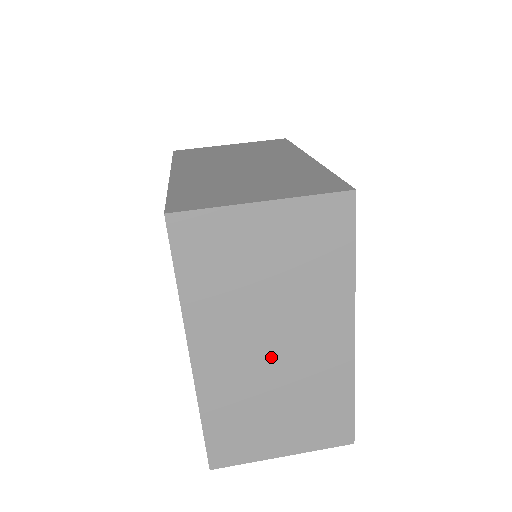
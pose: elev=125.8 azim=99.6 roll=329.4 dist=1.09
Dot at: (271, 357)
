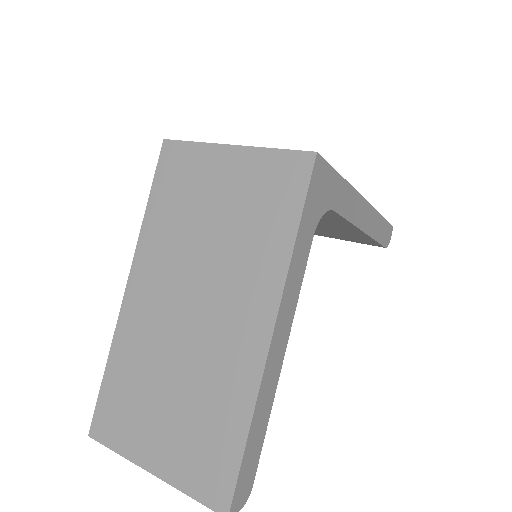
Dot at: (185, 319)
